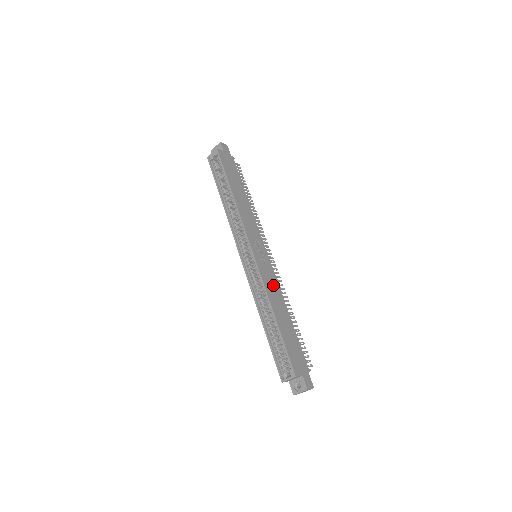
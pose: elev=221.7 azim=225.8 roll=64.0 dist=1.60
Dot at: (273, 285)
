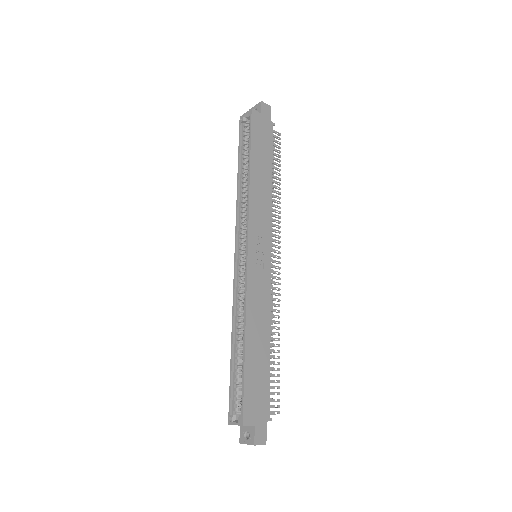
Dot at: (261, 299)
